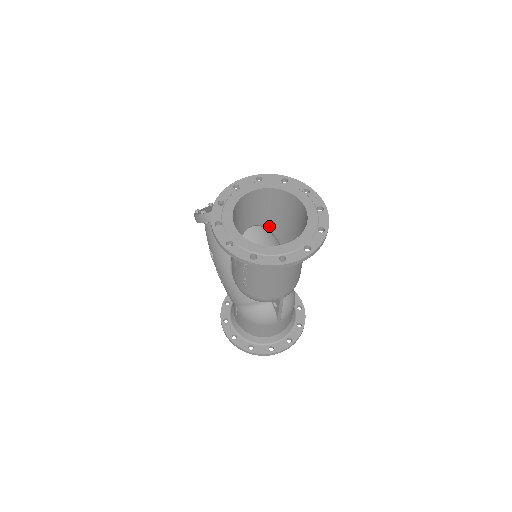
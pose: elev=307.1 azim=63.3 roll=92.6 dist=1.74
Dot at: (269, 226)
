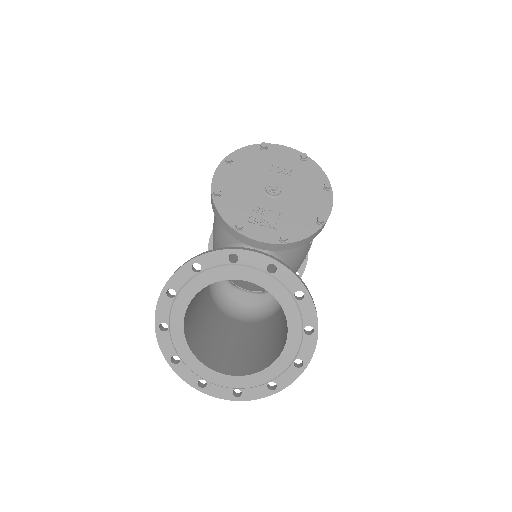
Dot at: occluded
